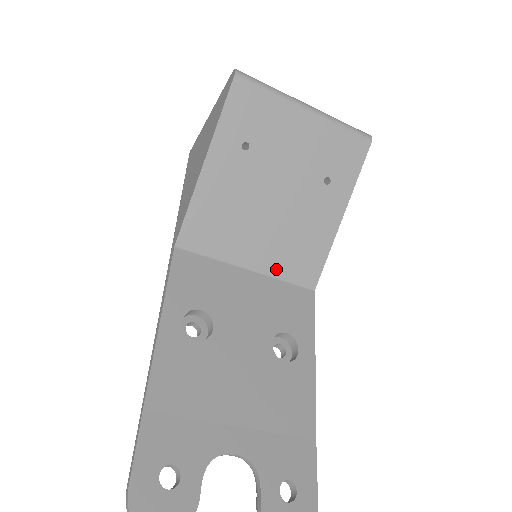
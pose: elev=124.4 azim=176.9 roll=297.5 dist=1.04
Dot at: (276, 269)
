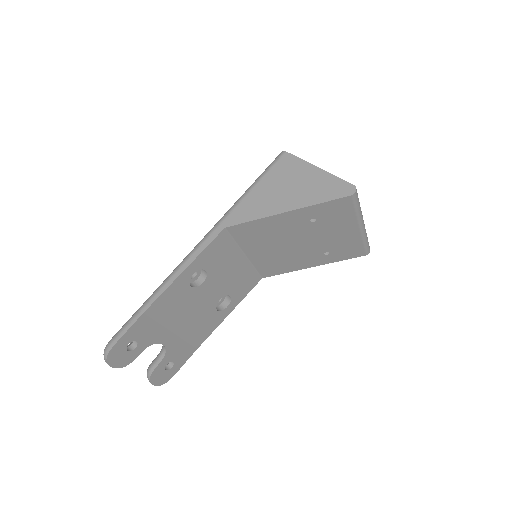
Dot at: (257, 263)
